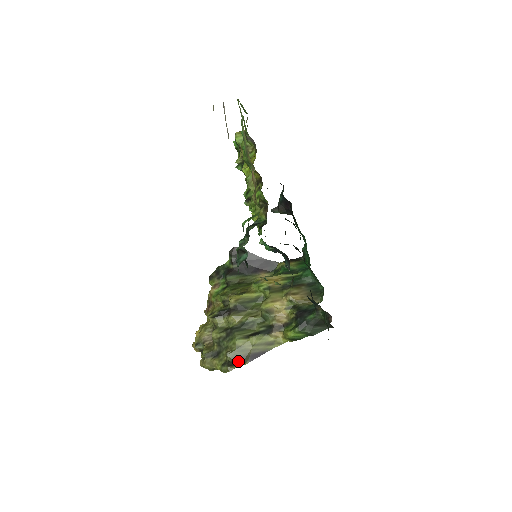
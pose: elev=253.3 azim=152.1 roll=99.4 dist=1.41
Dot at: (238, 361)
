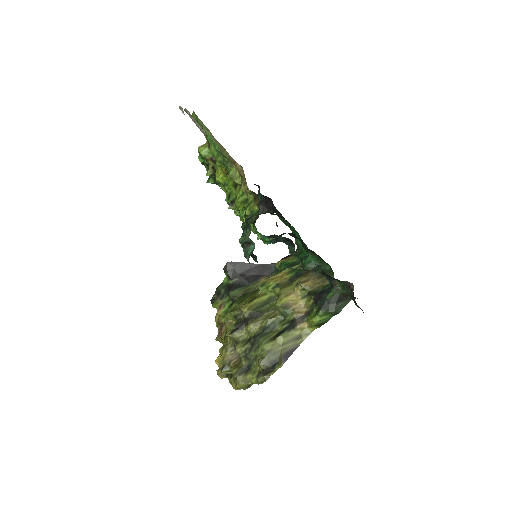
Dot at: (272, 366)
